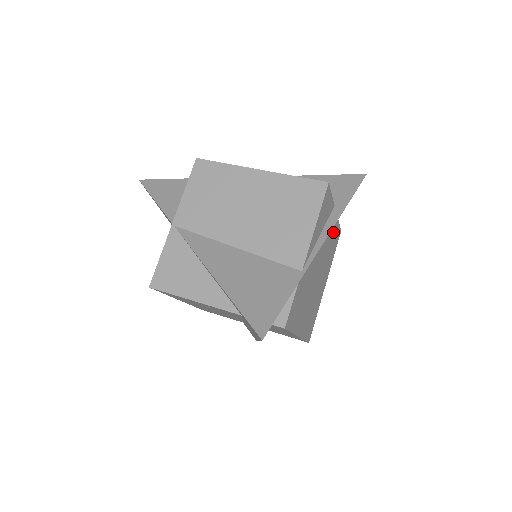
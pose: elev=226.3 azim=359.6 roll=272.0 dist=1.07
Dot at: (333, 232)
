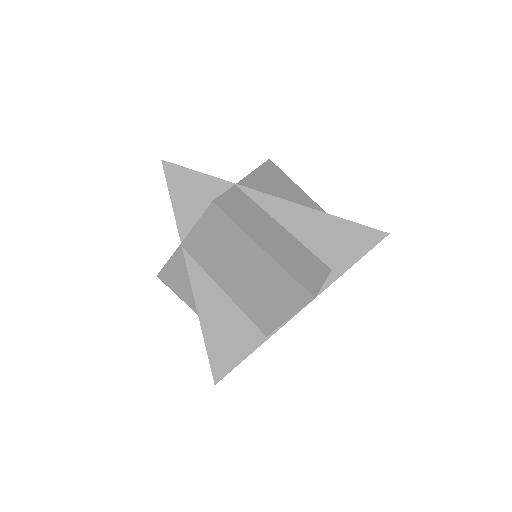
Dot at: occluded
